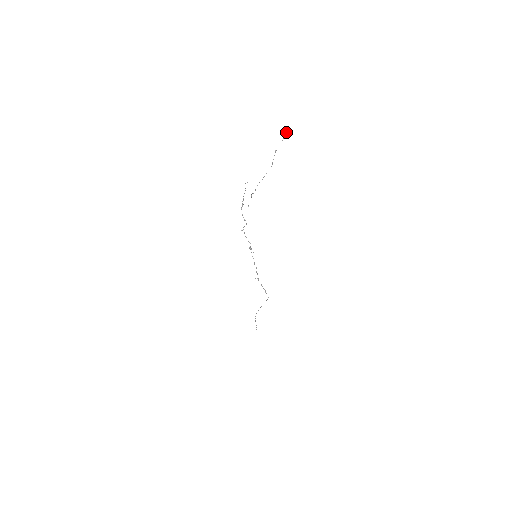
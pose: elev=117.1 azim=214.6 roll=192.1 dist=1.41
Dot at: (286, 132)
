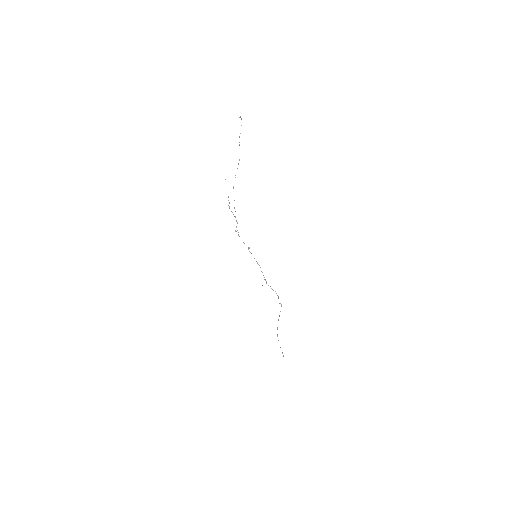
Dot at: occluded
